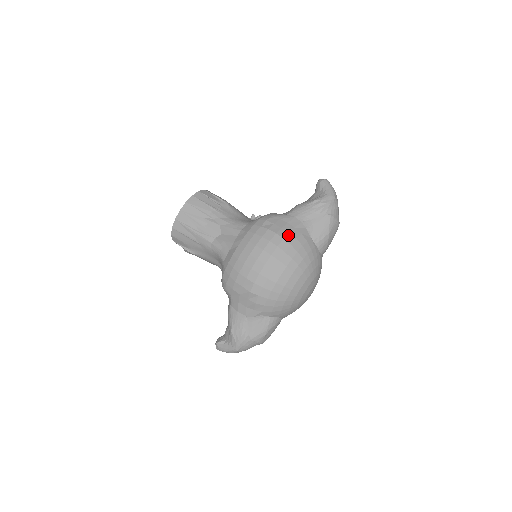
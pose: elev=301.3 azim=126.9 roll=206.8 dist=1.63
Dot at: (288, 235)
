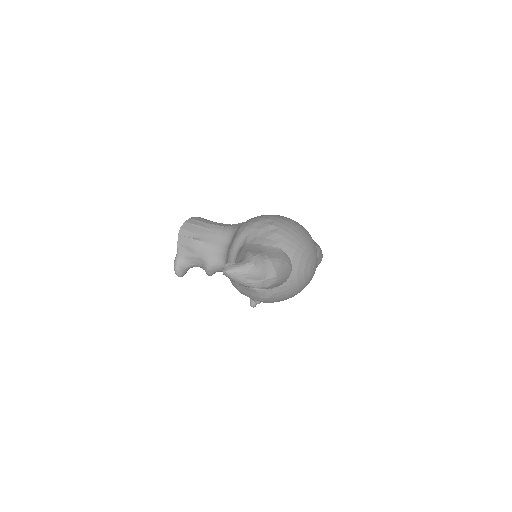
Dot at: occluded
